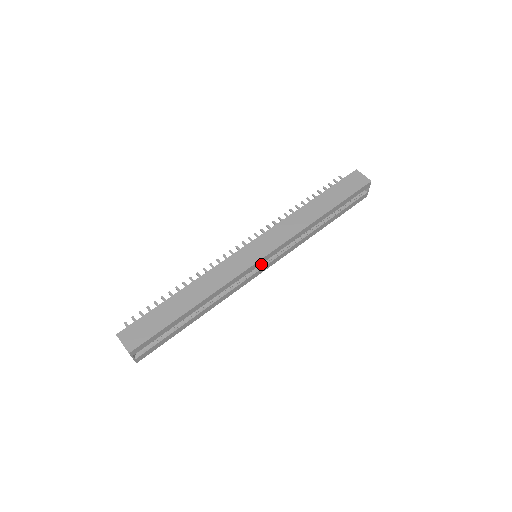
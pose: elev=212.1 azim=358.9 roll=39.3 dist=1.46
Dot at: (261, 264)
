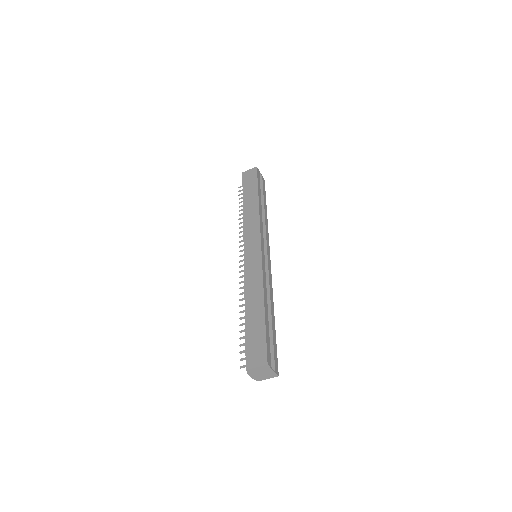
Dot at: occluded
